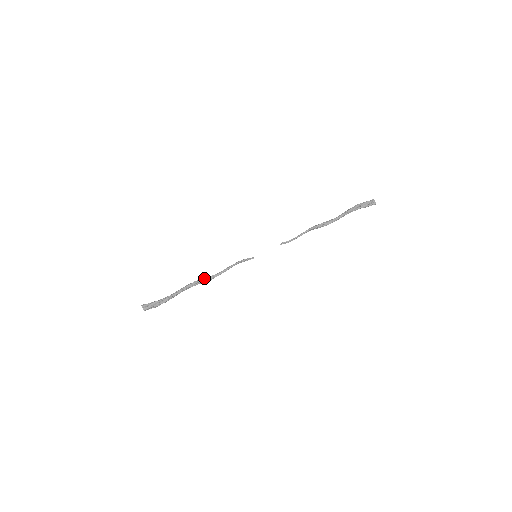
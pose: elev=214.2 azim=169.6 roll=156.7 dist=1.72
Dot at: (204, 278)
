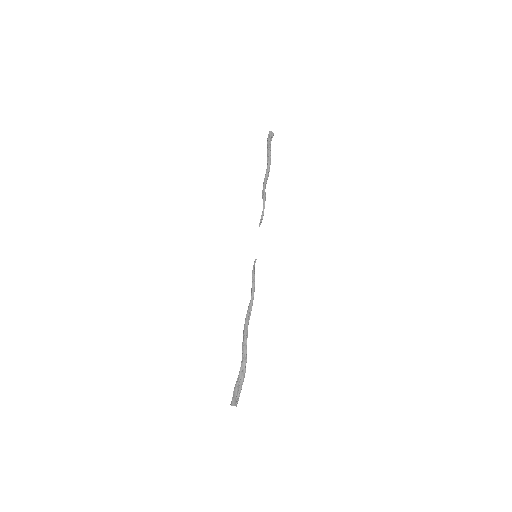
Dot at: (247, 318)
